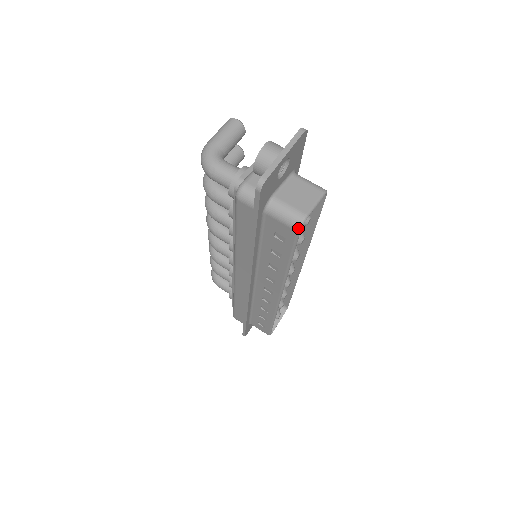
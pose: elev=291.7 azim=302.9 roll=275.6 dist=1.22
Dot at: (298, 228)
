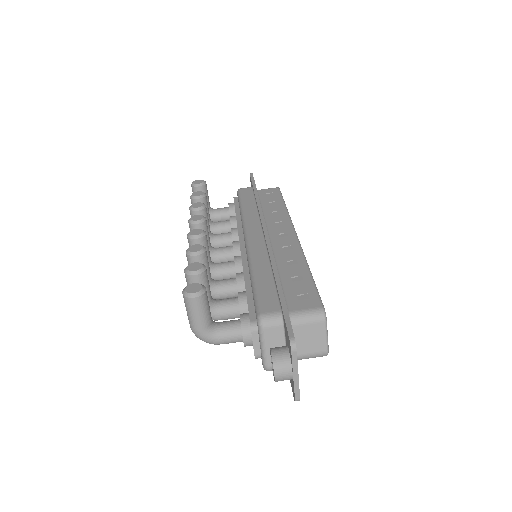
Dot at: (325, 355)
